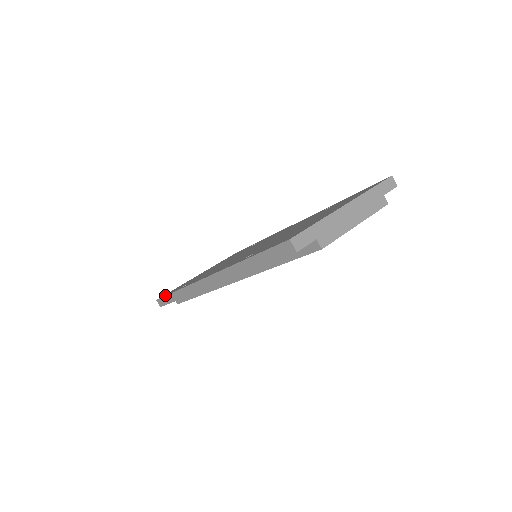
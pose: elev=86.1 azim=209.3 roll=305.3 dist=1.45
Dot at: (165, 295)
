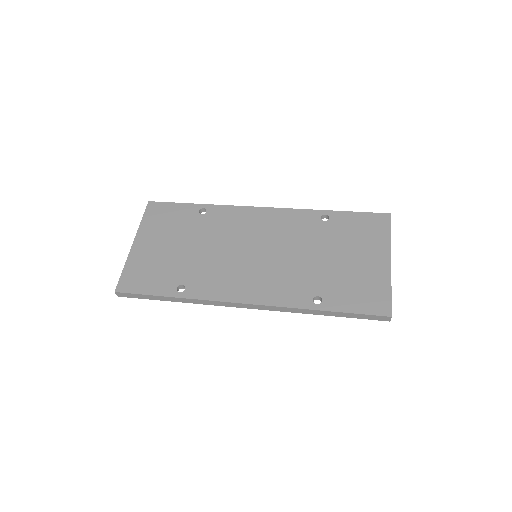
Dot at: (140, 292)
